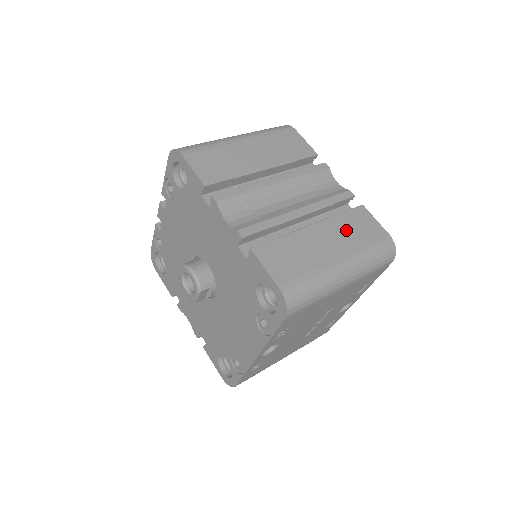
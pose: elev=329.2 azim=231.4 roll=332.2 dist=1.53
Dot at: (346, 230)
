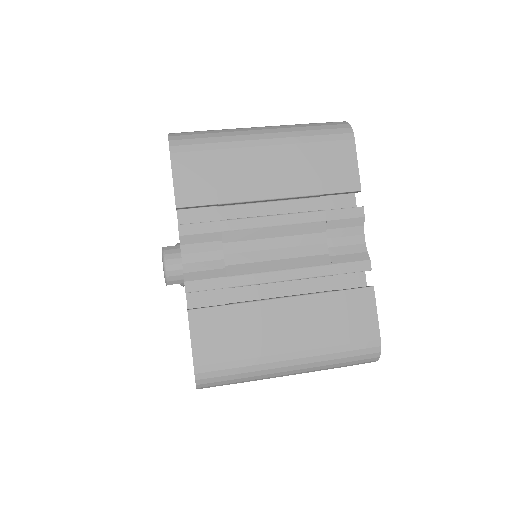
Dot at: (324, 318)
